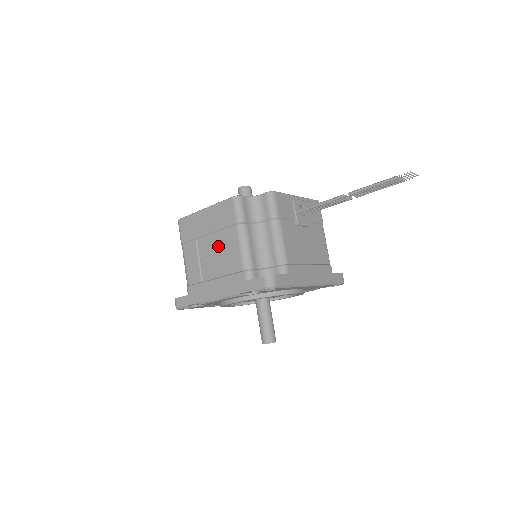
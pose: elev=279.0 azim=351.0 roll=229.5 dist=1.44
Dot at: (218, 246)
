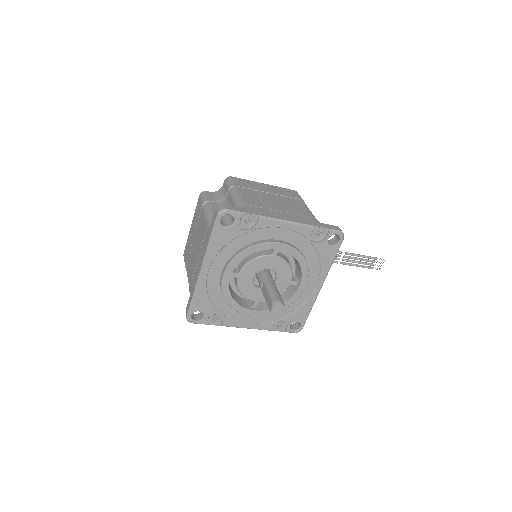
Dot at: (283, 201)
